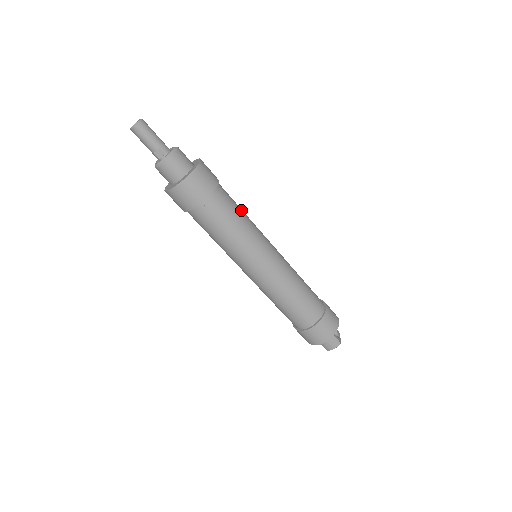
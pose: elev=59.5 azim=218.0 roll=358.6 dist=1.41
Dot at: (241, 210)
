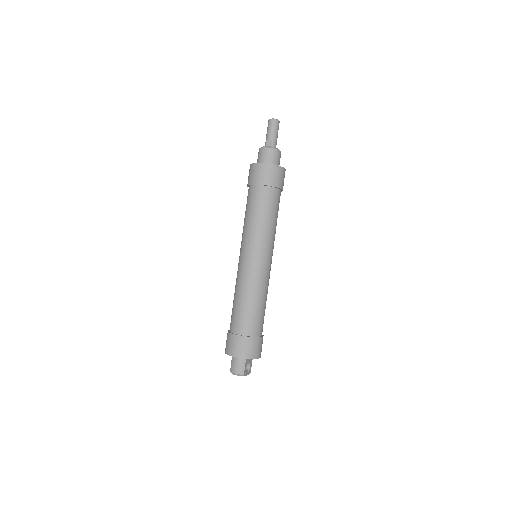
Dot at: occluded
